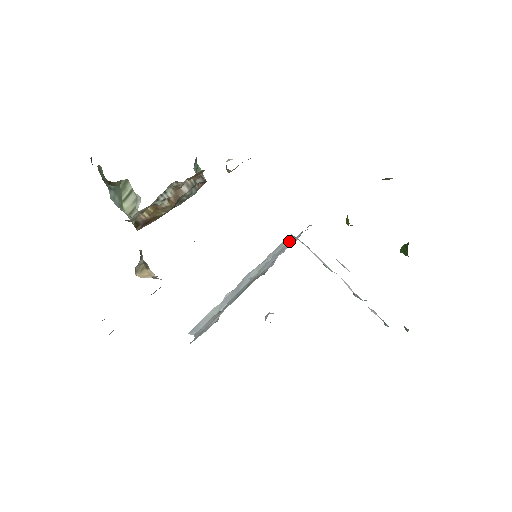
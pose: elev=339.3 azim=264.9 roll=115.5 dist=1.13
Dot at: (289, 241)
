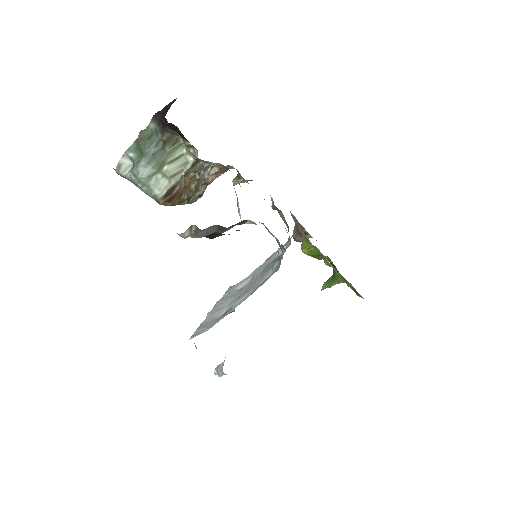
Dot at: occluded
